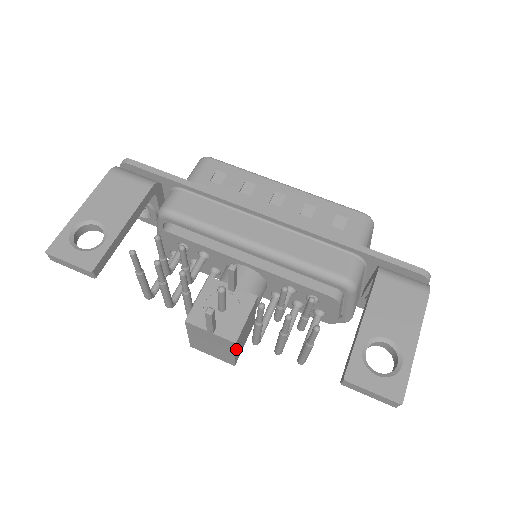
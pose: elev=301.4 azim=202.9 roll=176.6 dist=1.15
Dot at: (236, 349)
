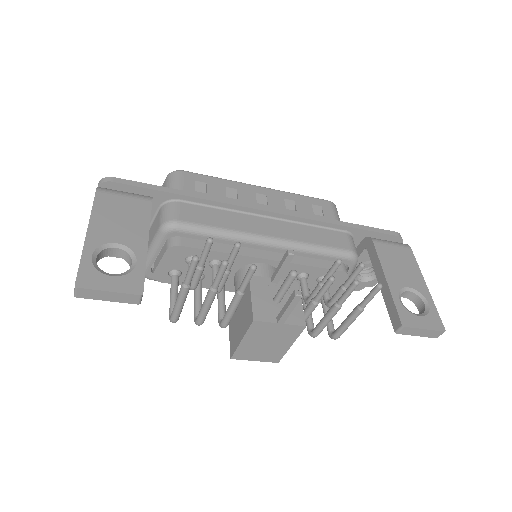
Dot at: (296, 337)
